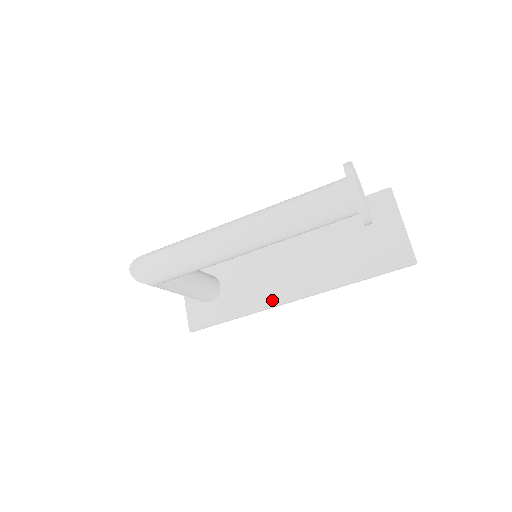
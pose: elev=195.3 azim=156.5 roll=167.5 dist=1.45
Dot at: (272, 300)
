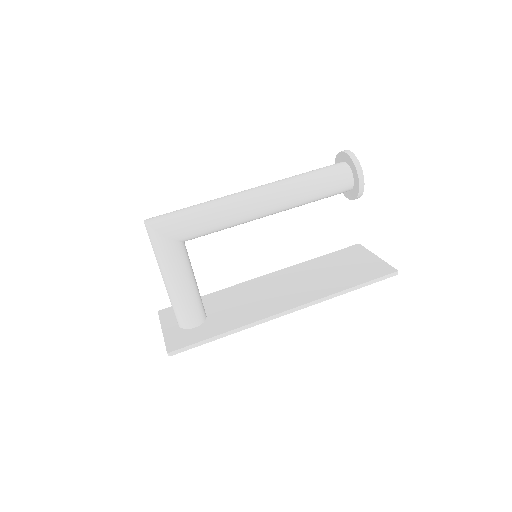
Dot at: (266, 313)
